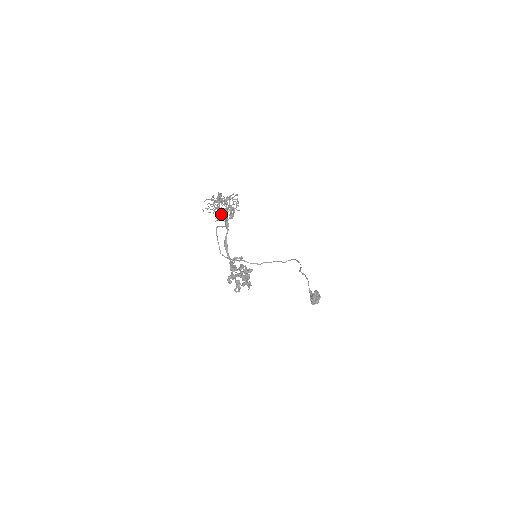
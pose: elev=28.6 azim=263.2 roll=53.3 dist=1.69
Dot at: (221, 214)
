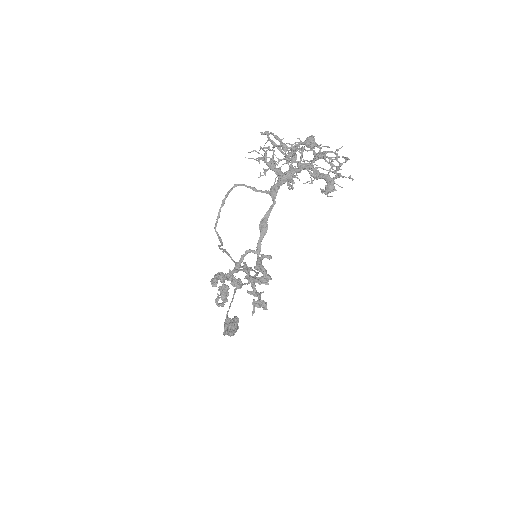
Dot at: (278, 170)
